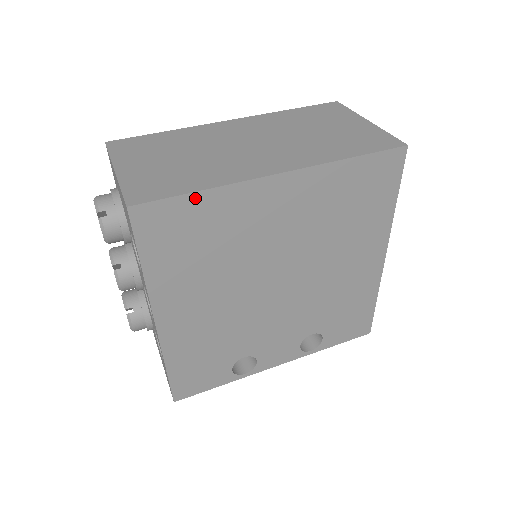
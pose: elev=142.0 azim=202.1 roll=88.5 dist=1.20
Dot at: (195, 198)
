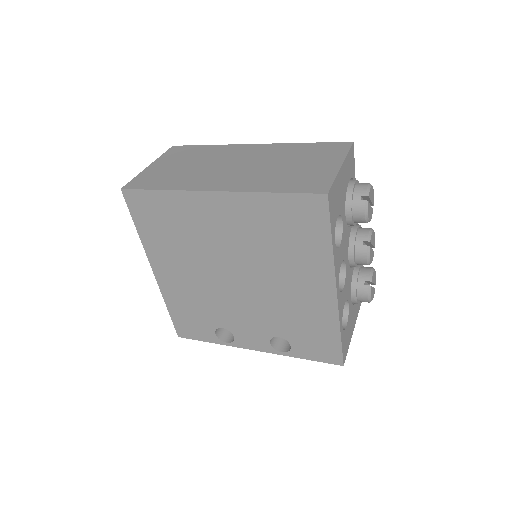
Dot at: (158, 194)
